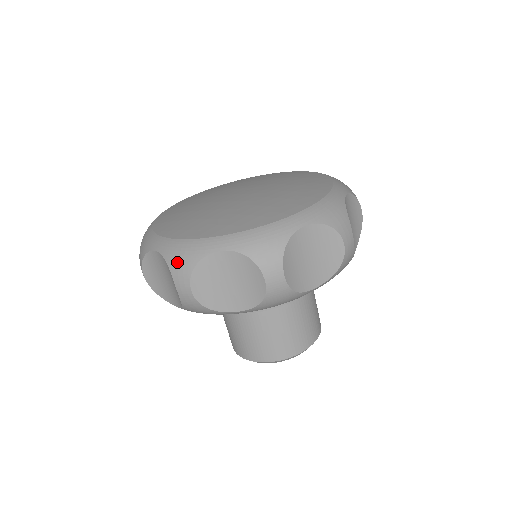
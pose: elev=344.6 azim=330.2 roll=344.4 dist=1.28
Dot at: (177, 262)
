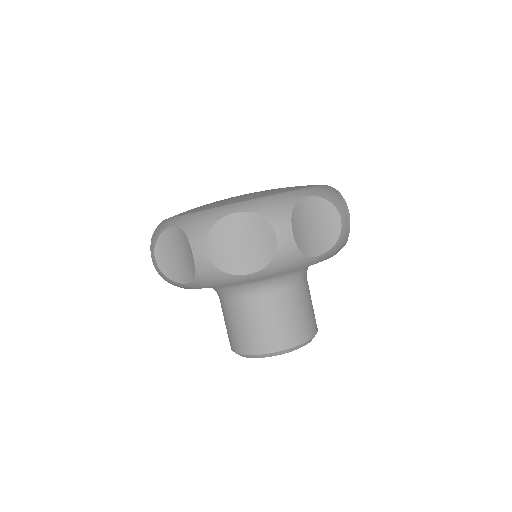
Dot at: (194, 227)
